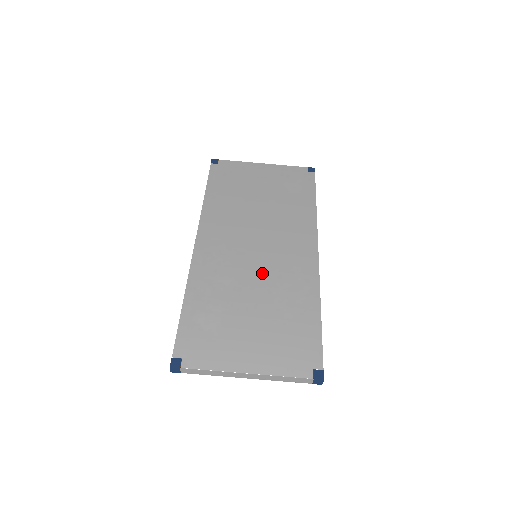
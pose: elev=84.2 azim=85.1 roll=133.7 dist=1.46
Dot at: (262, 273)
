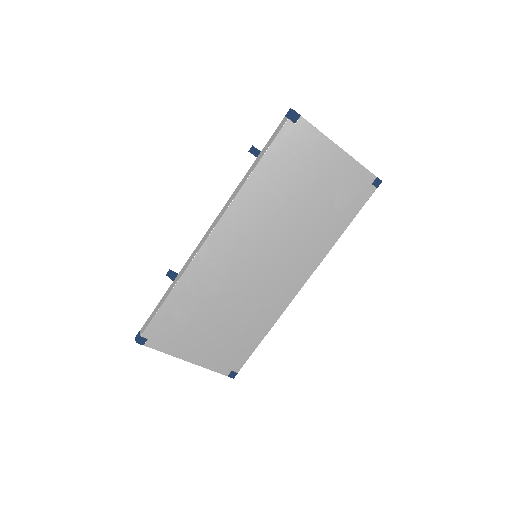
Dot at: (247, 289)
